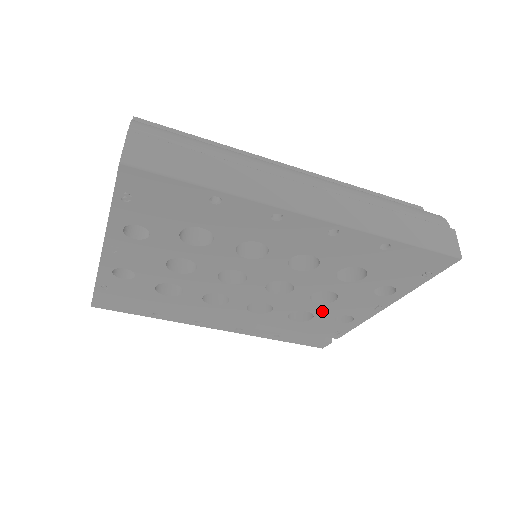
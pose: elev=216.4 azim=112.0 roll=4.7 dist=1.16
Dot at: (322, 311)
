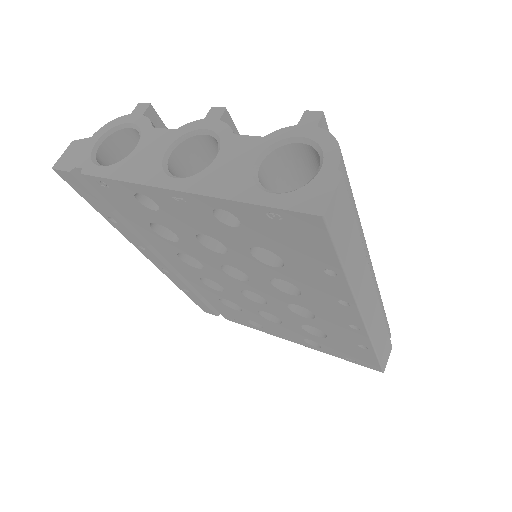
Dot at: (252, 315)
